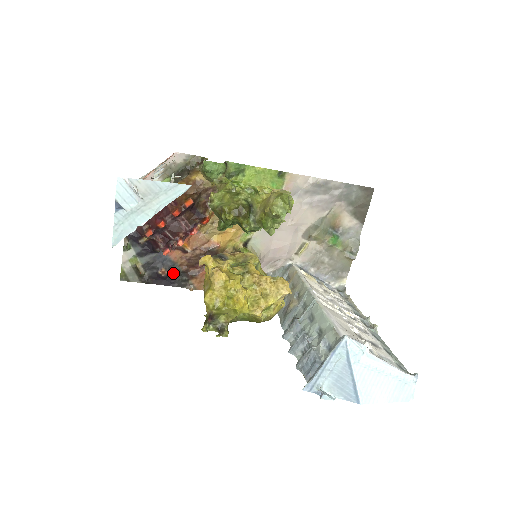
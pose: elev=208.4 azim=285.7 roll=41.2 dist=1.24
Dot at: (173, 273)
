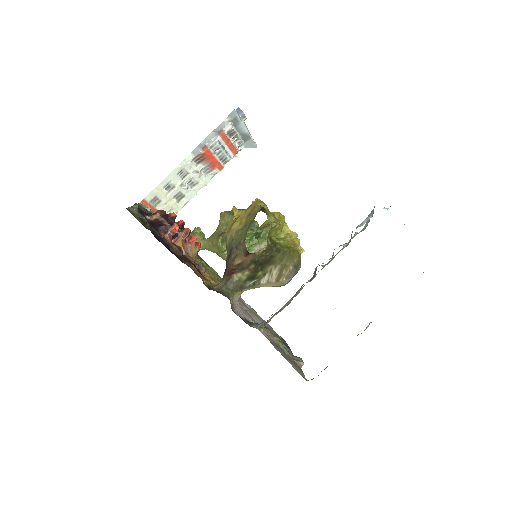
Dot at: occluded
